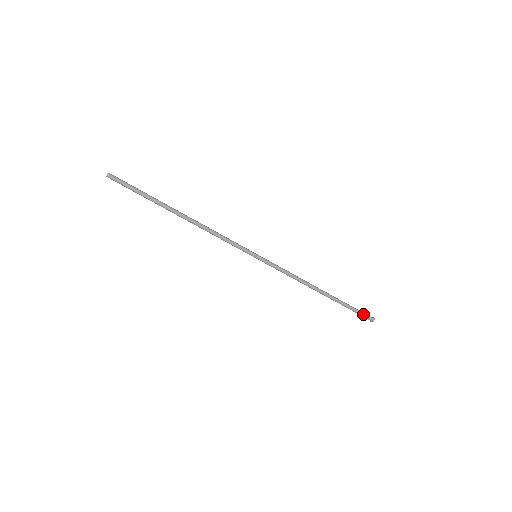
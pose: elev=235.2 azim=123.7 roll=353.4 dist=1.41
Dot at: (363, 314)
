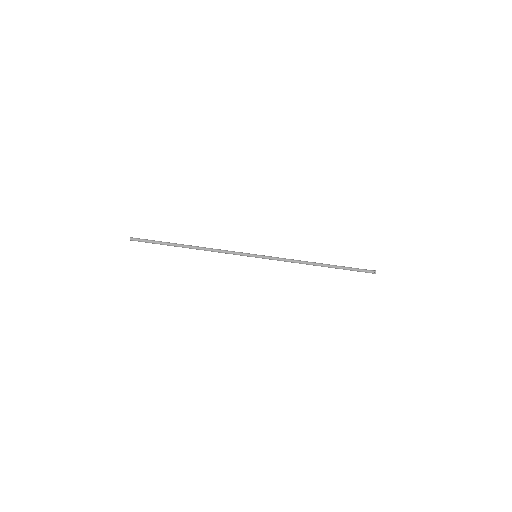
Dot at: (364, 269)
